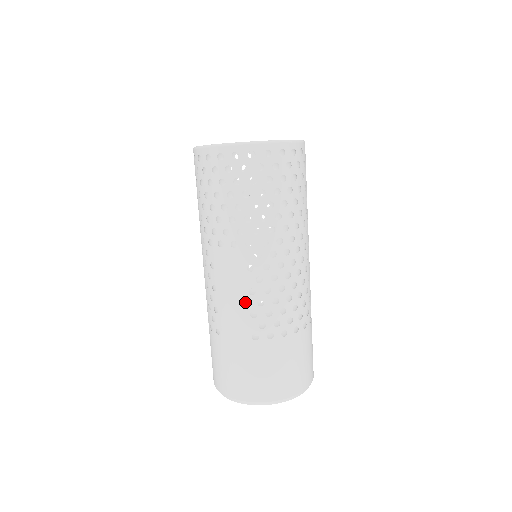
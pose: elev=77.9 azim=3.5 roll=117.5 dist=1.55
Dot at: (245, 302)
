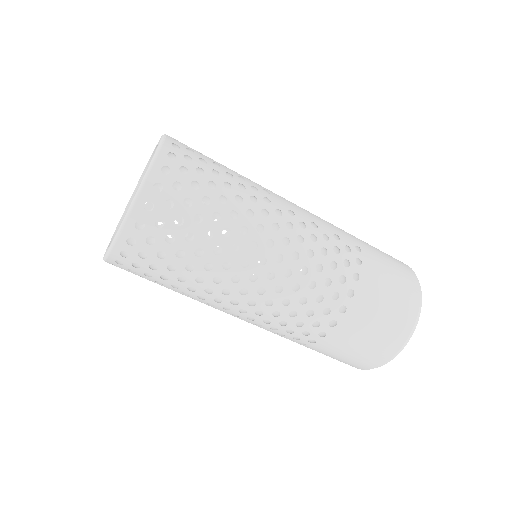
Dot at: occluded
